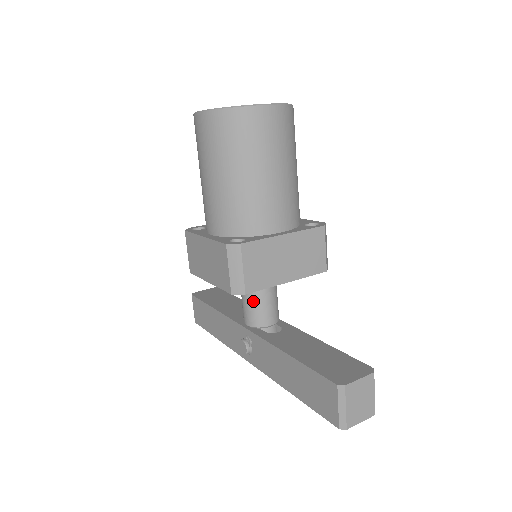
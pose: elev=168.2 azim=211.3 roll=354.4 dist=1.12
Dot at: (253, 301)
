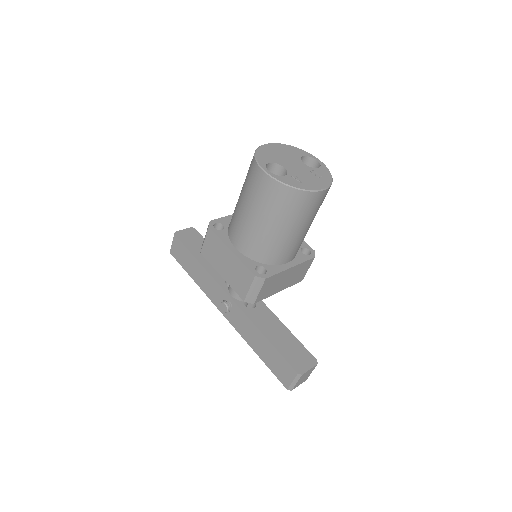
Dot at: occluded
